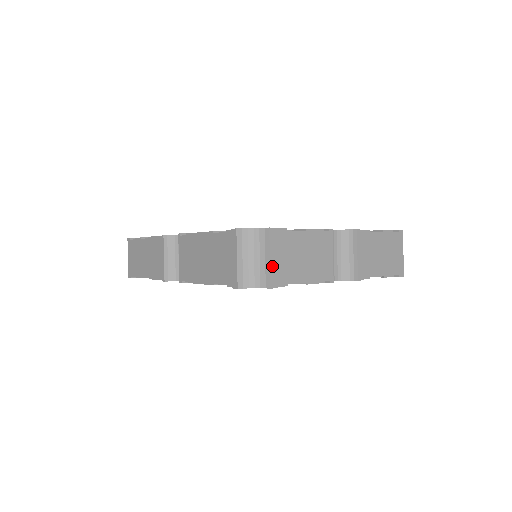
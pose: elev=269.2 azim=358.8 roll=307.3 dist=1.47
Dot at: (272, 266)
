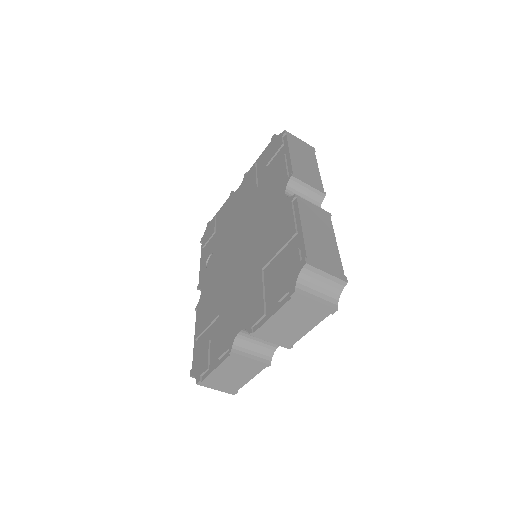
Dot at: (222, 390)
